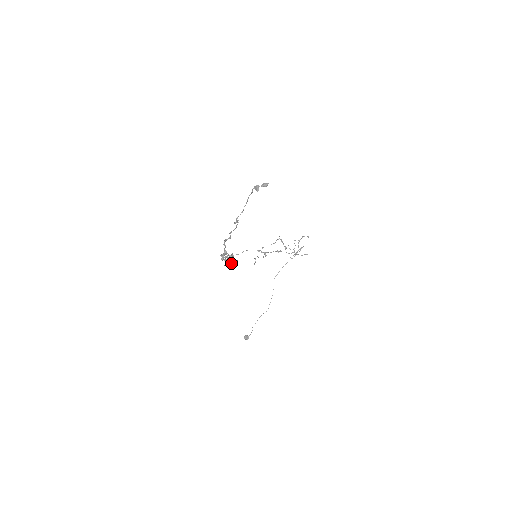
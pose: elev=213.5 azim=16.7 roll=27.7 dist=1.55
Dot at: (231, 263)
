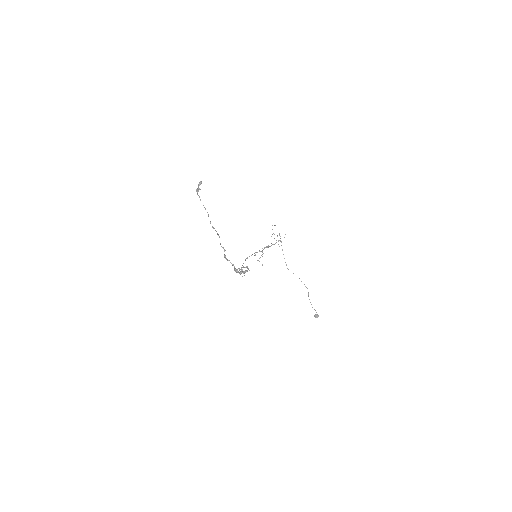
Dot at: occluded
